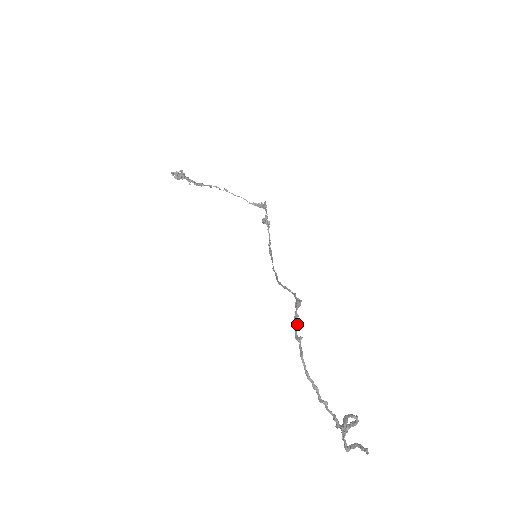
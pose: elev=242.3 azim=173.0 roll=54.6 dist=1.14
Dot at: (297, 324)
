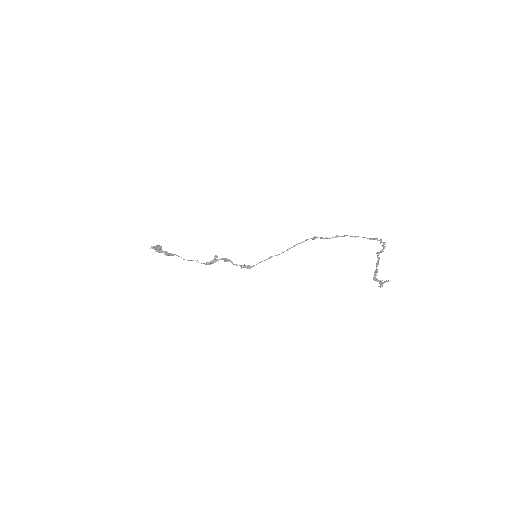
Dot at: (326, 237)
